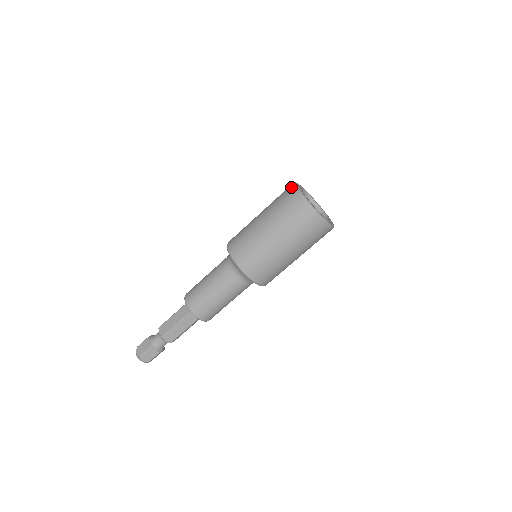
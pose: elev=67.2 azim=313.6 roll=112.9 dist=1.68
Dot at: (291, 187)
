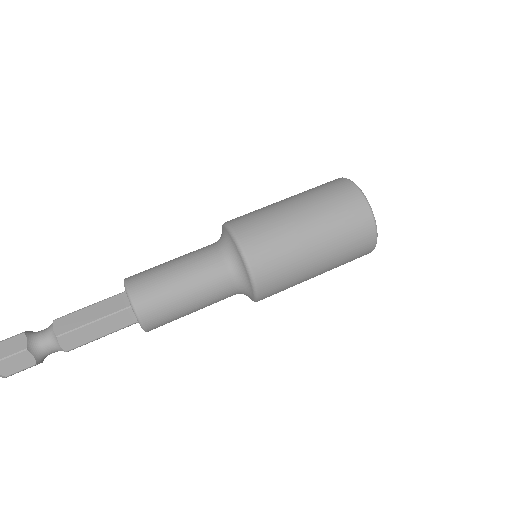
Dot at: (342, 179)
